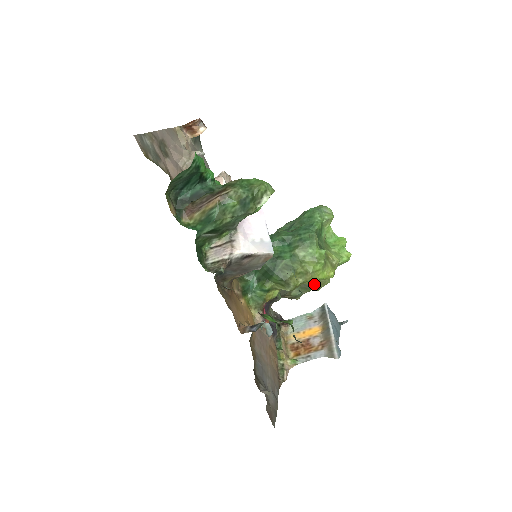
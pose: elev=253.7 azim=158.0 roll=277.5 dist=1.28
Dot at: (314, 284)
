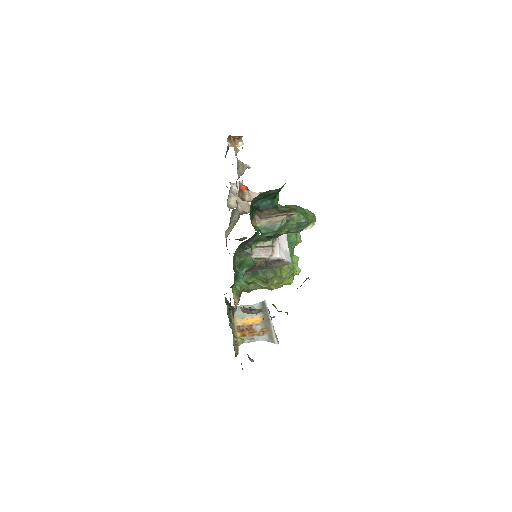
Dot at: (273, 285)
